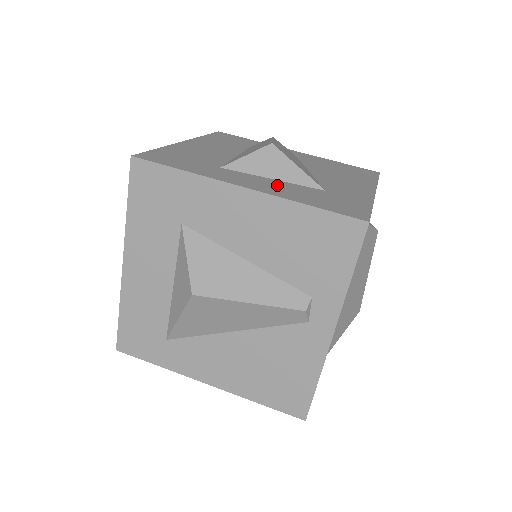
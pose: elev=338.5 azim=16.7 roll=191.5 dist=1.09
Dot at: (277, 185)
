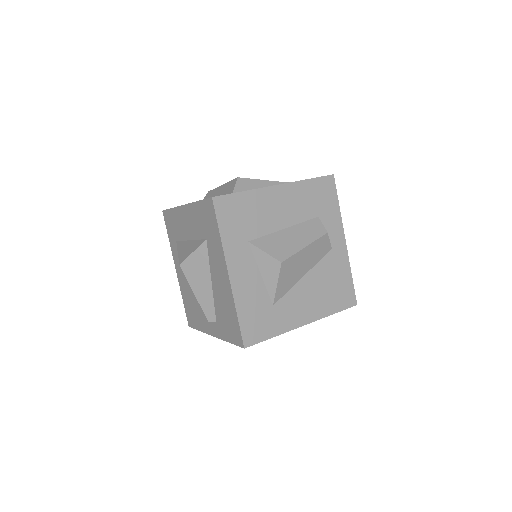
Dot at: (252, 283)
